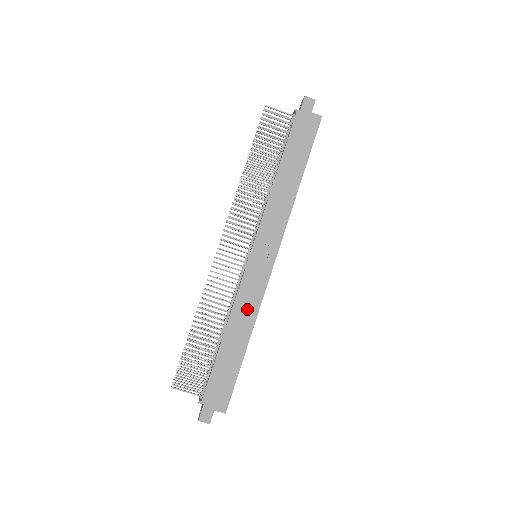
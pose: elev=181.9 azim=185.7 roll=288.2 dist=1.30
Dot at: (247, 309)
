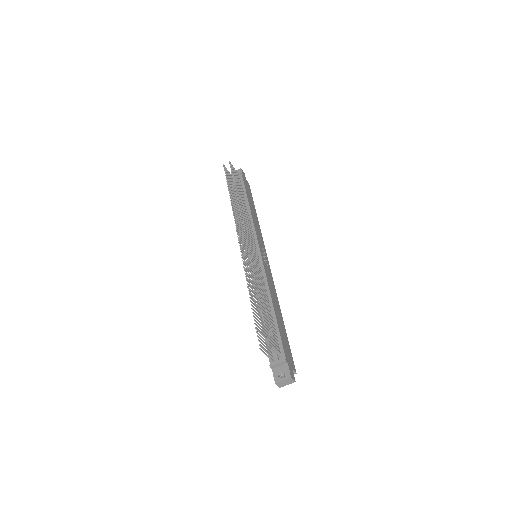
Dot at: (273, 290)
